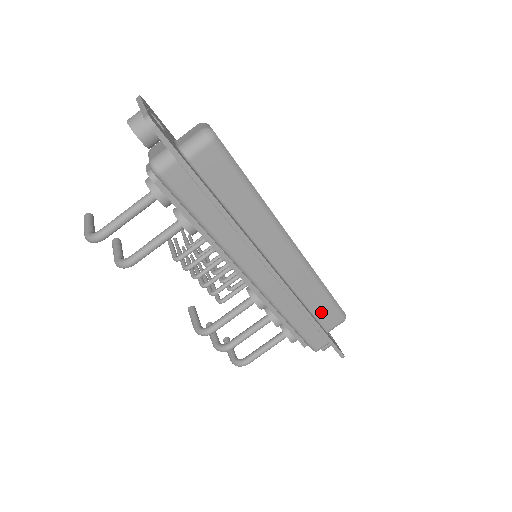
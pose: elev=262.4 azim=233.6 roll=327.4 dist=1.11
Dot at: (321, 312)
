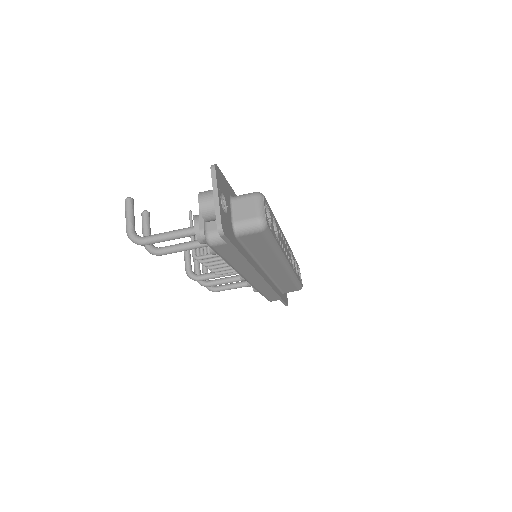
Dot at: (286, 287)
